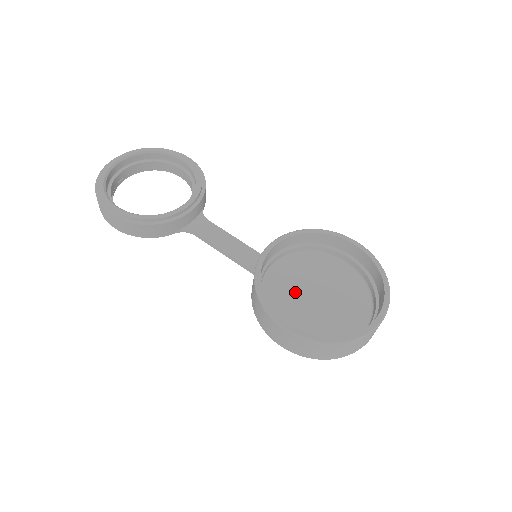
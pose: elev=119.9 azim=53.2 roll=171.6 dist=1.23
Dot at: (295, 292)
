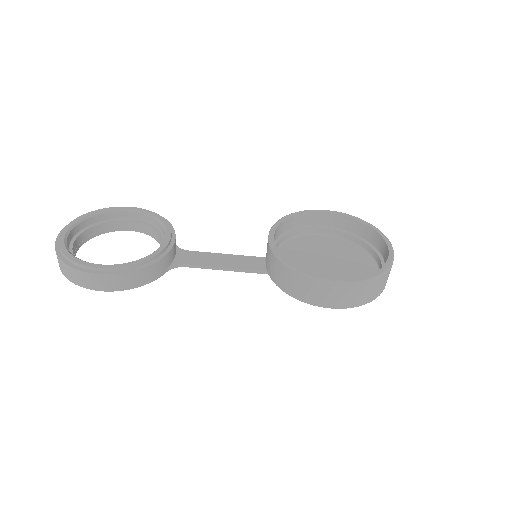
Dot at: (308, 268)
